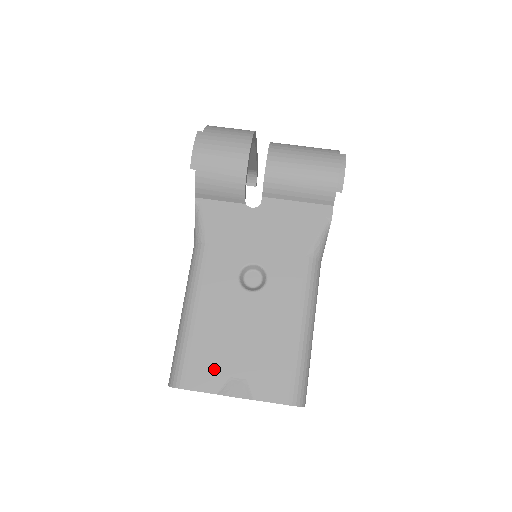
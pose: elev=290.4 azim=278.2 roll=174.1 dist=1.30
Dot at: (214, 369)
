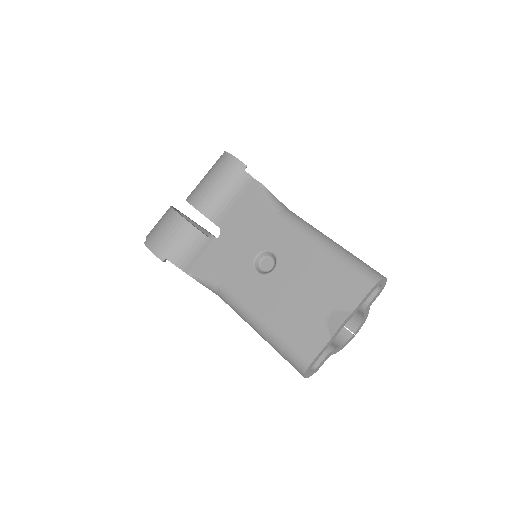
Dot at: (311, 330)
